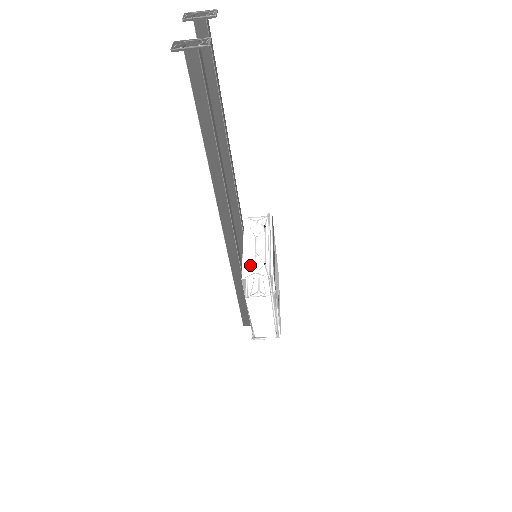
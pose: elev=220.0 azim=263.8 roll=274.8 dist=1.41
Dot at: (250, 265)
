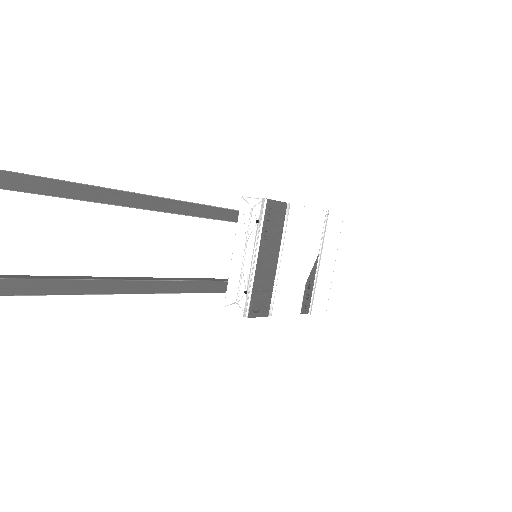
Dot at: (233, 288)
